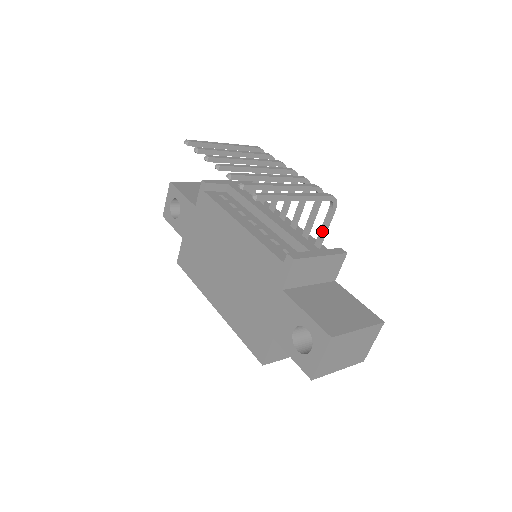
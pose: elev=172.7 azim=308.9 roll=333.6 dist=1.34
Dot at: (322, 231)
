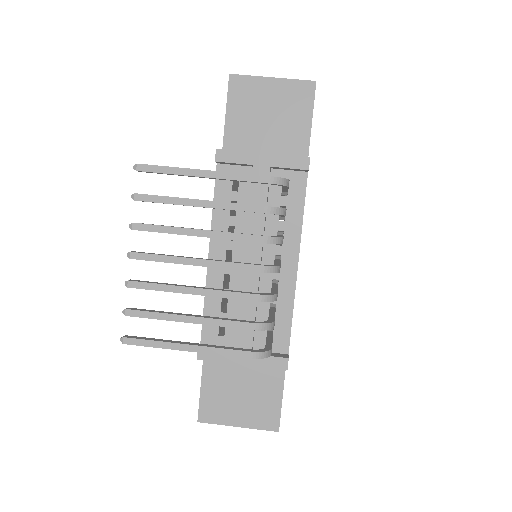
Dot at: occluded
